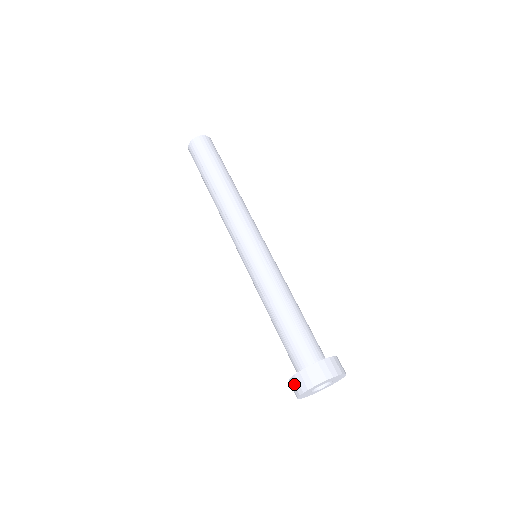
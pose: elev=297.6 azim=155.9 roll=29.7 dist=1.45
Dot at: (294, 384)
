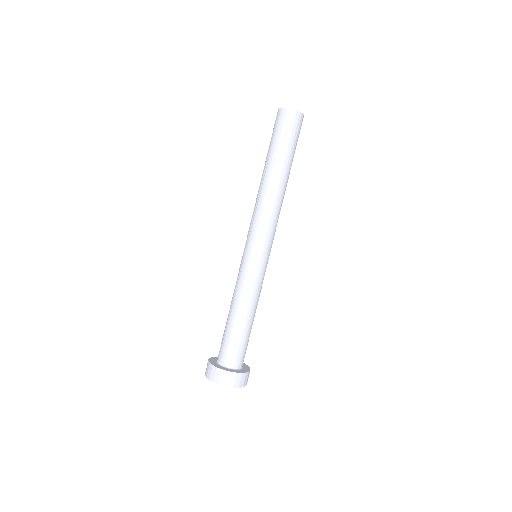
Dot at: (207, 366)
